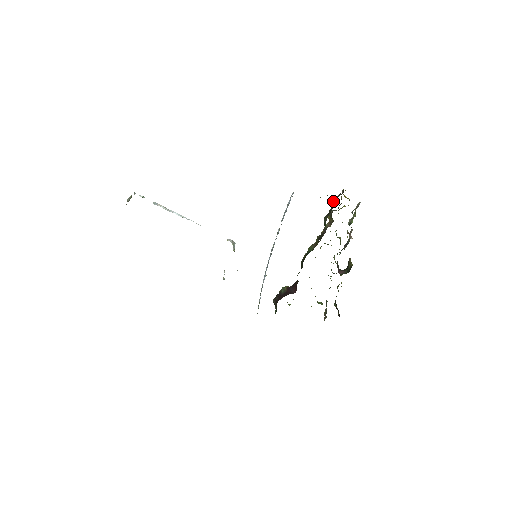
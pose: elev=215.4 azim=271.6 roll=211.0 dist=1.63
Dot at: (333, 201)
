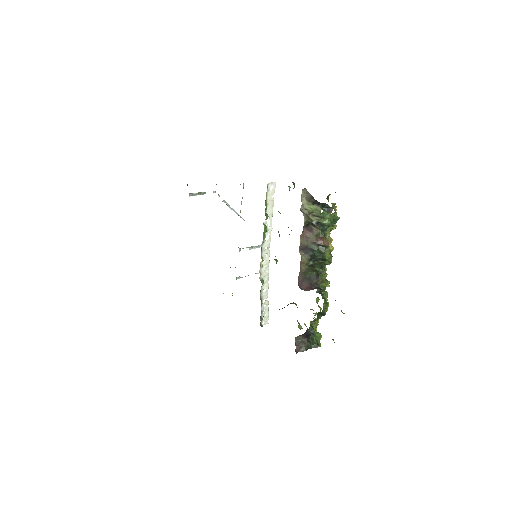
Dot at: occluded
